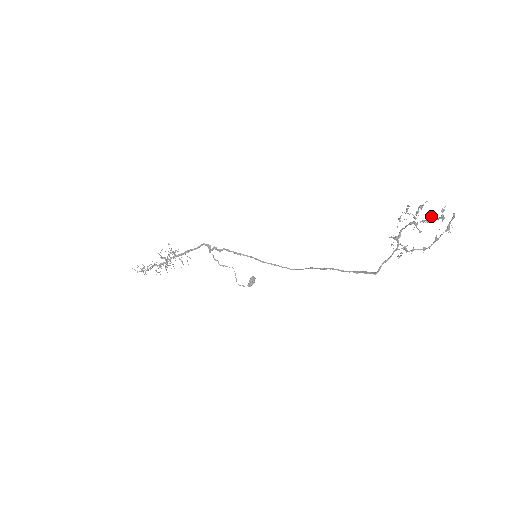
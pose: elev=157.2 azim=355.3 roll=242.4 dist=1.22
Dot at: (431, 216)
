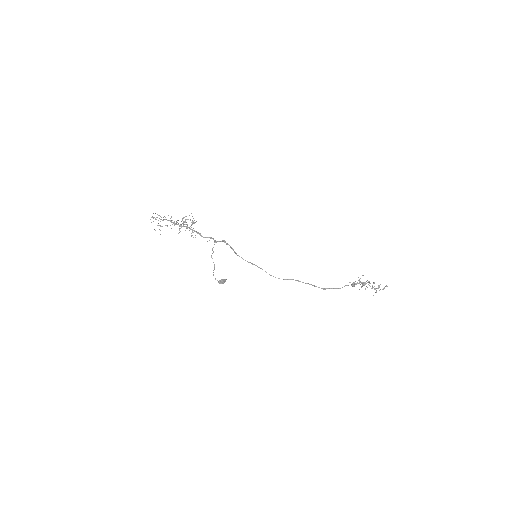
Dot at: (372, 286)
